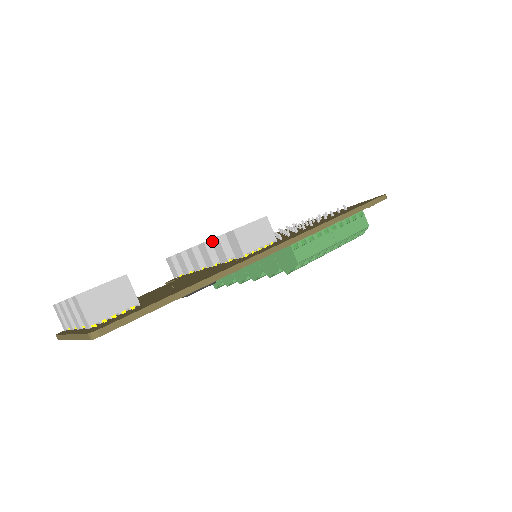
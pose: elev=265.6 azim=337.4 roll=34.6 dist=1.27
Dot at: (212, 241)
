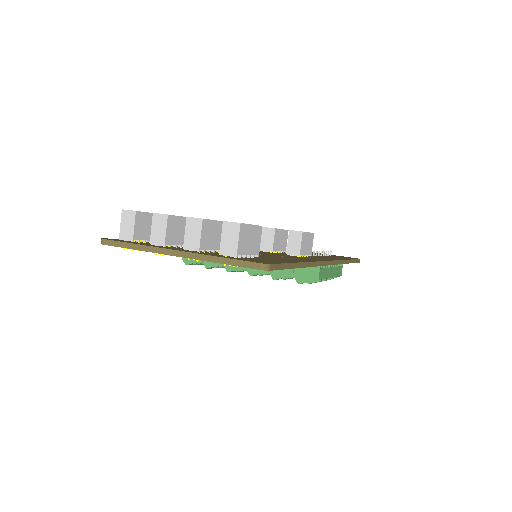
Dot at: (264, 229)
